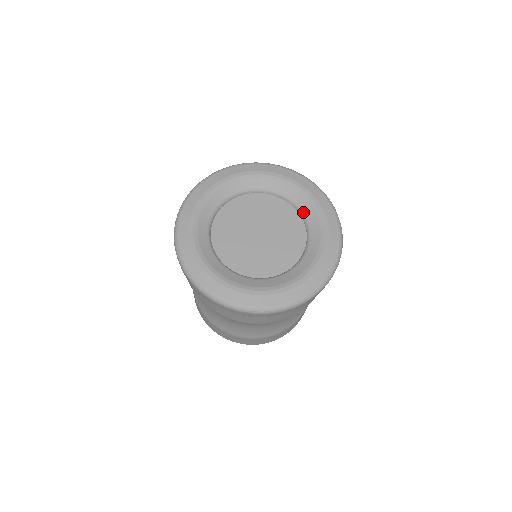
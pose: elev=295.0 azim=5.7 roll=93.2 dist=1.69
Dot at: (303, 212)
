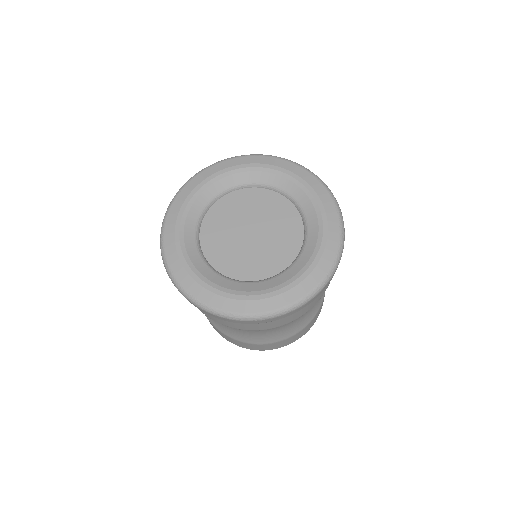
Dot at: (307, 237)
